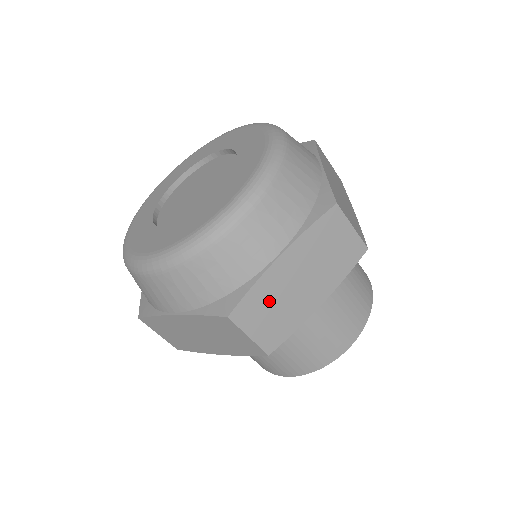
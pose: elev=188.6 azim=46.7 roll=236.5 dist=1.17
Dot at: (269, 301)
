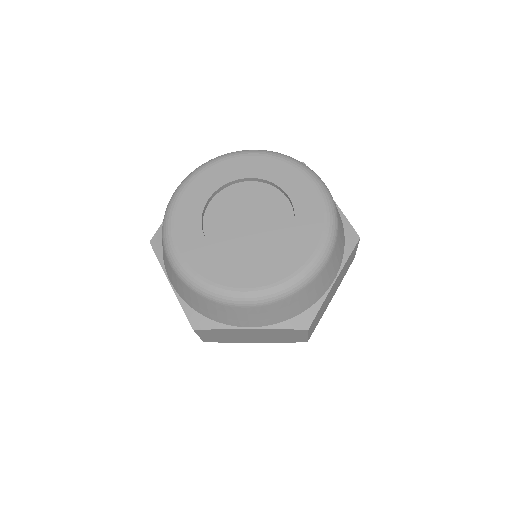
Dot at: (321, 310)
